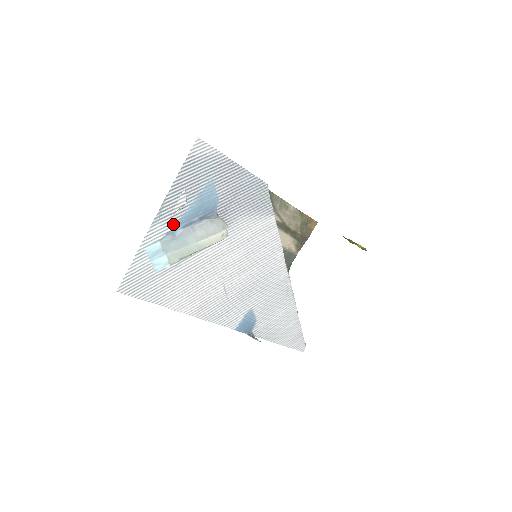
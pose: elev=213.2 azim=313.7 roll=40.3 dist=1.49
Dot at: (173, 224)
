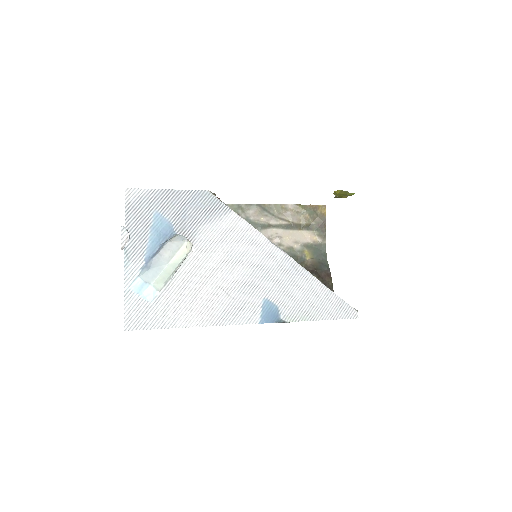
Dot at: (143, 259)
